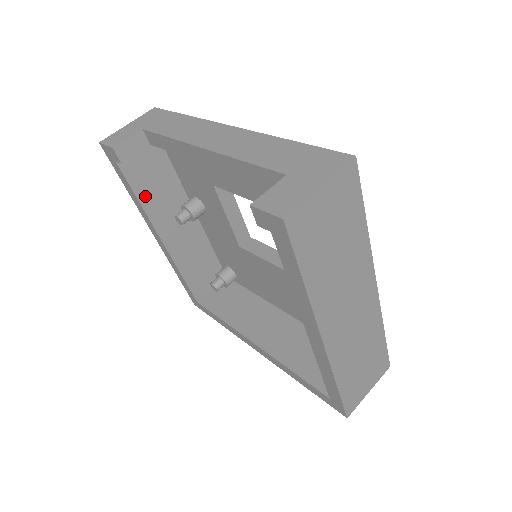
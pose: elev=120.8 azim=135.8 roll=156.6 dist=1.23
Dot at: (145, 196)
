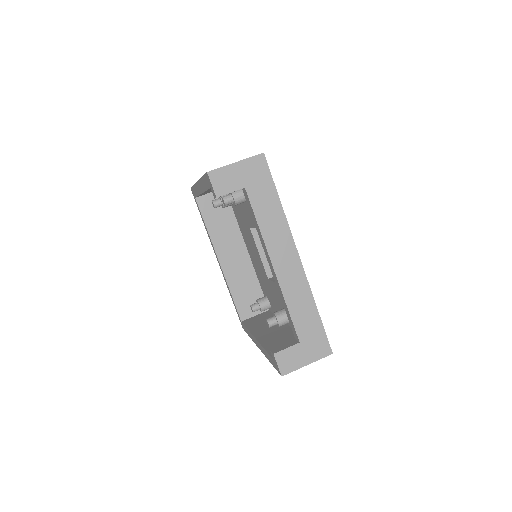
Dot at: occluded
